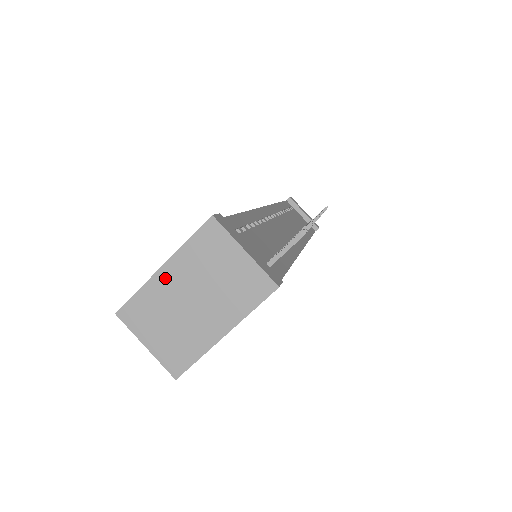
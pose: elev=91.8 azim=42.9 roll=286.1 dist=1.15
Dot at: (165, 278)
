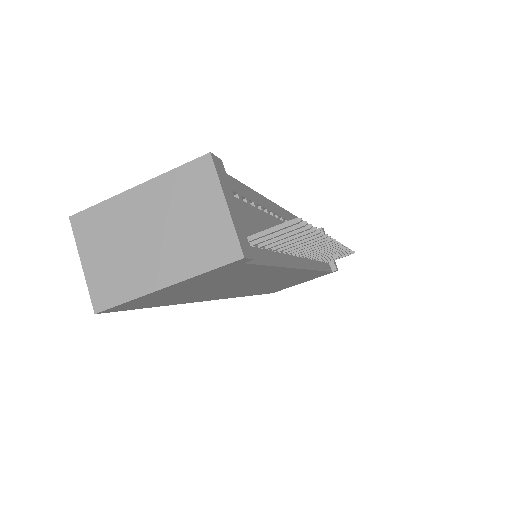
Dot at: (134, 200)
